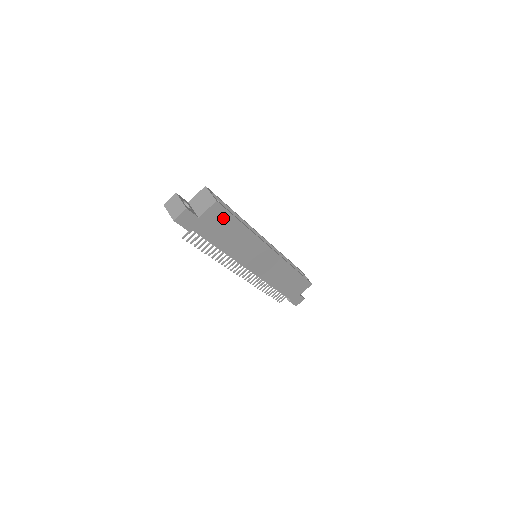
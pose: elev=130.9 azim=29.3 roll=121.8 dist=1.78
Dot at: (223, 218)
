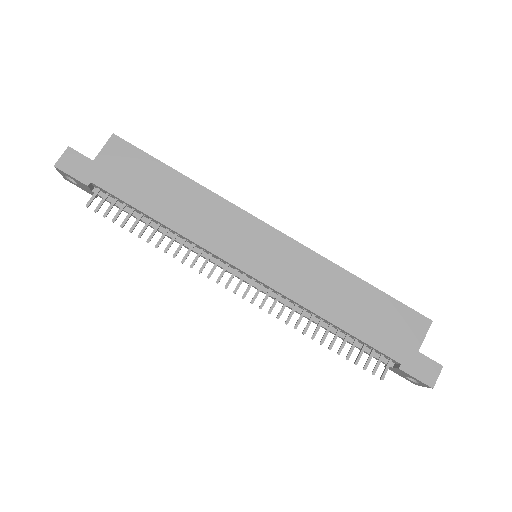
Dot at: (137, 162)
